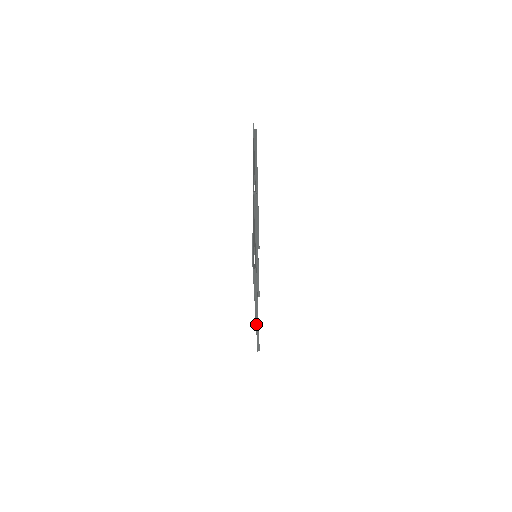
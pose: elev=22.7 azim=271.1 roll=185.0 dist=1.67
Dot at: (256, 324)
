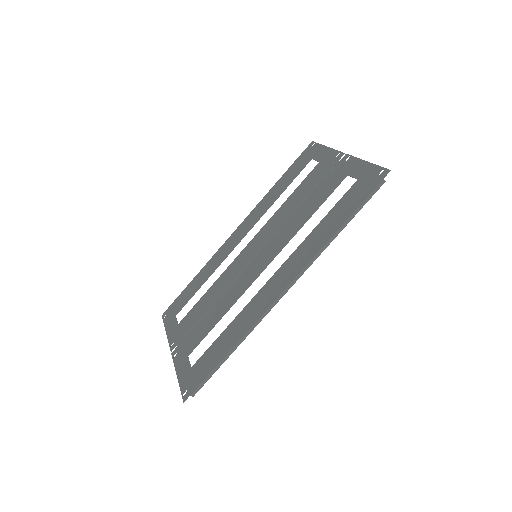
Dot at: (272, 304)
